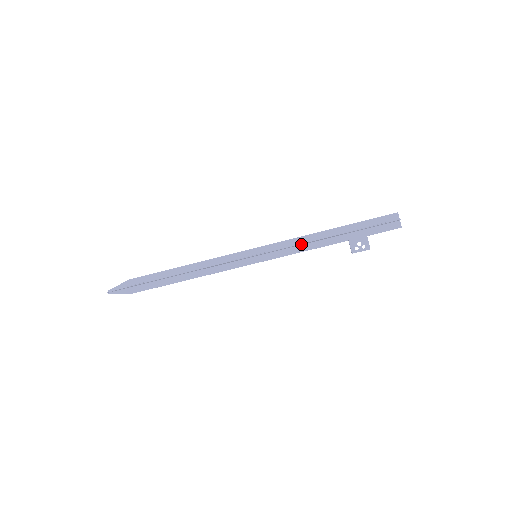
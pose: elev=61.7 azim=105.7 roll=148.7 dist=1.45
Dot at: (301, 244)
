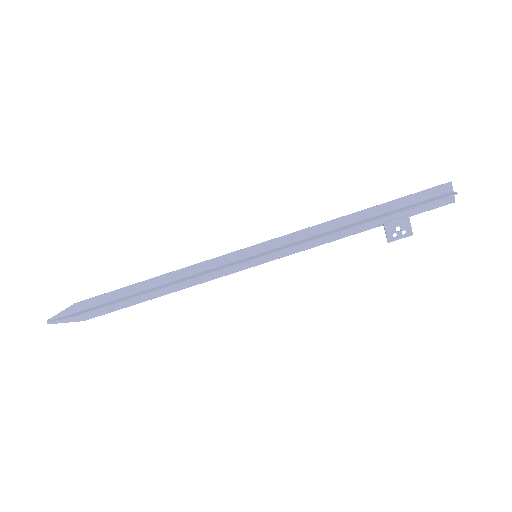
Dot at: (319, 236)
